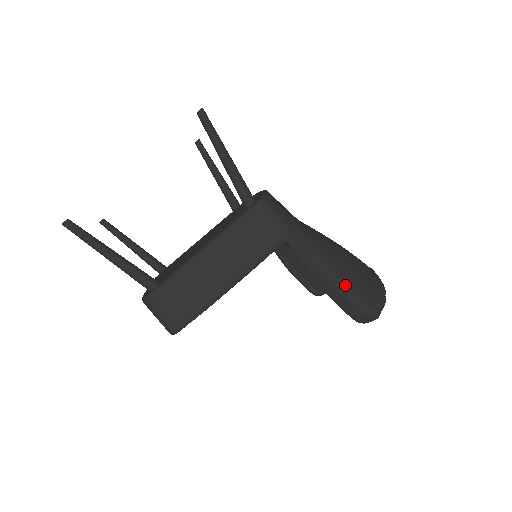
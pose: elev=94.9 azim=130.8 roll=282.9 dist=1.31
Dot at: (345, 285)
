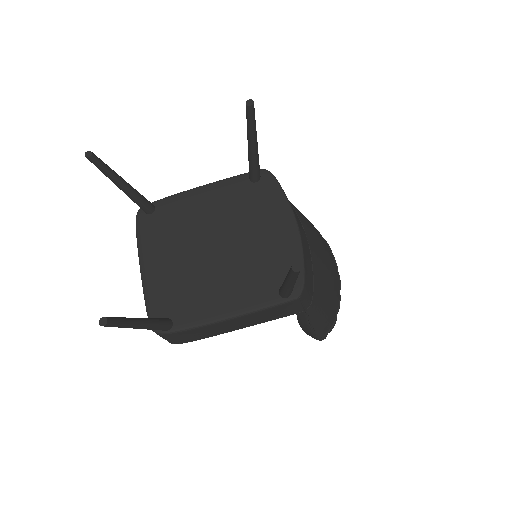
Dot at: (317, 332)
